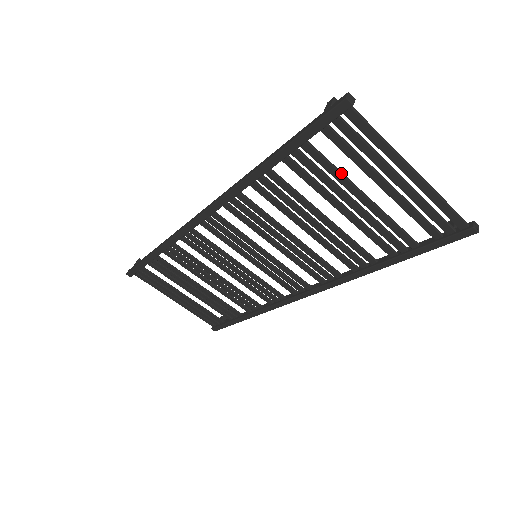
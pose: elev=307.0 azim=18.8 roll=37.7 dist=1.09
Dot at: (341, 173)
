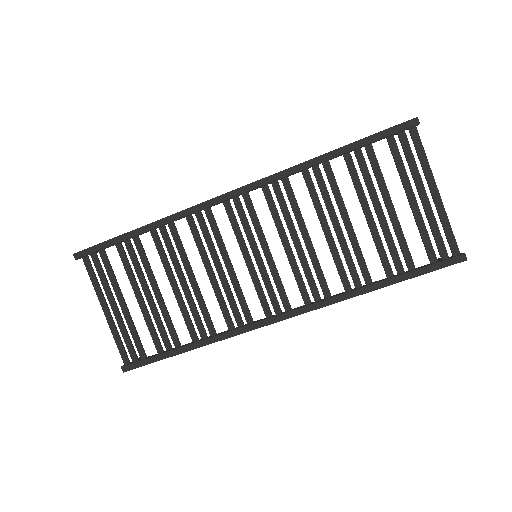
Dot at: occluded
